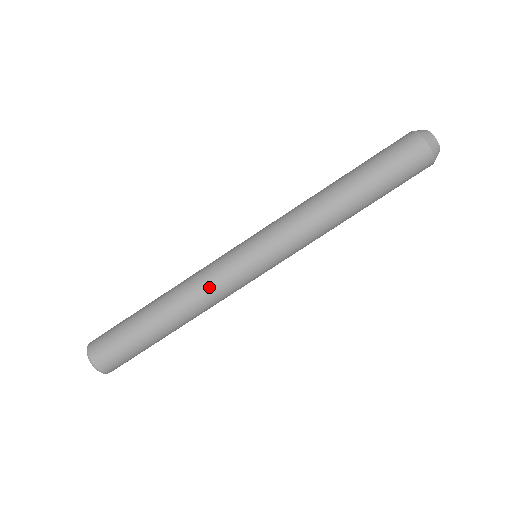
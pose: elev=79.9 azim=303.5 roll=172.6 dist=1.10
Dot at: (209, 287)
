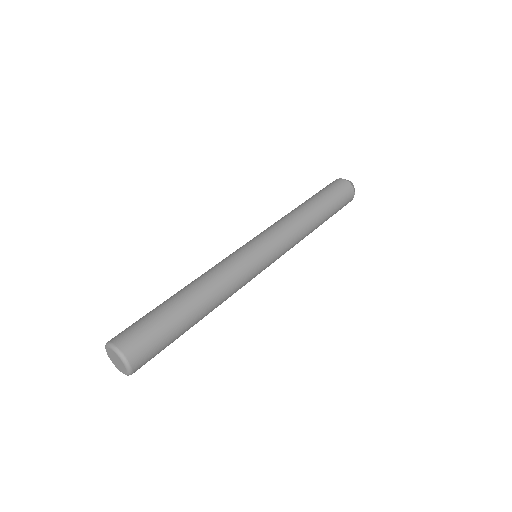
Dot at: (229, 270)
